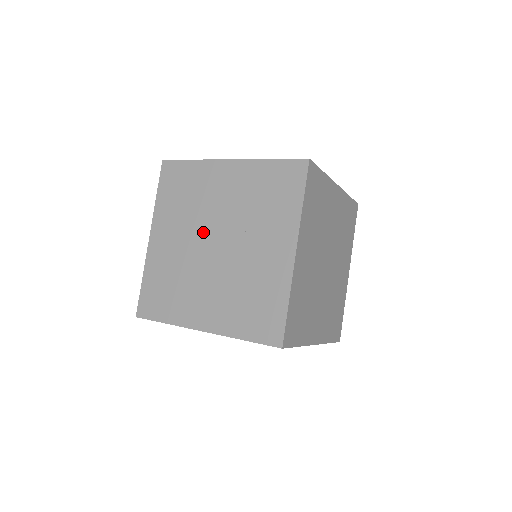
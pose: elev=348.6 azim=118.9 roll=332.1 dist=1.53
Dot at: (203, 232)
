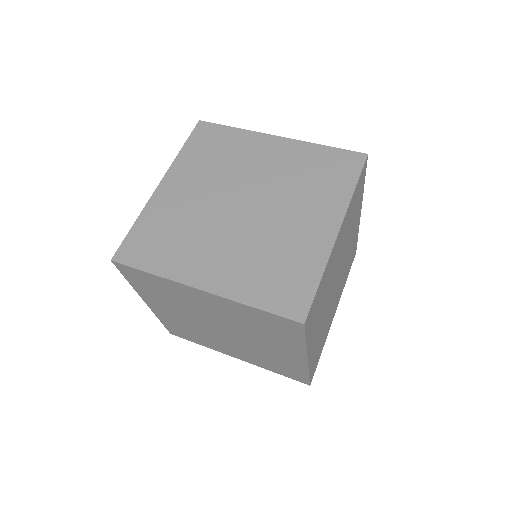
Dot at: (230, 192)
